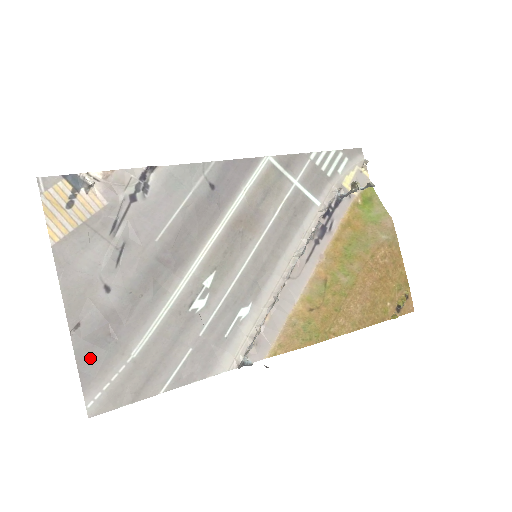
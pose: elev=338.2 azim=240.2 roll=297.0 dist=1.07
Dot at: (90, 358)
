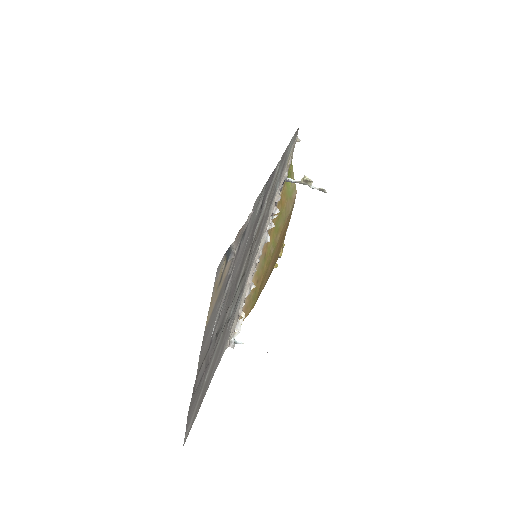
Dot at: (193, 405)
